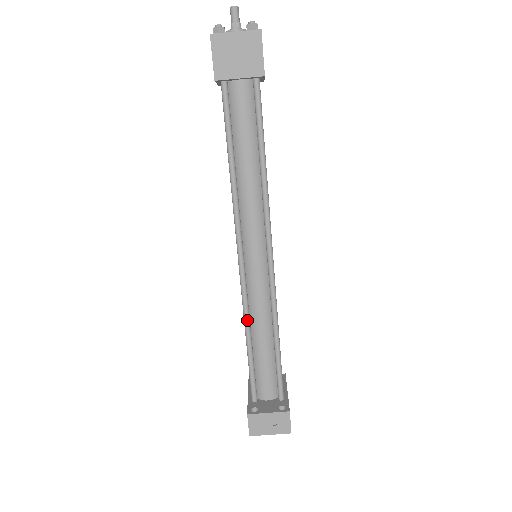
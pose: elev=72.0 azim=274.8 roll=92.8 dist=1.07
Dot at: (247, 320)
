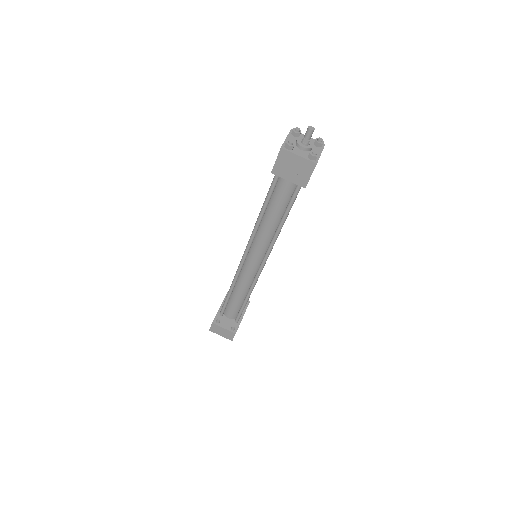
Dot at: (234, 284)
